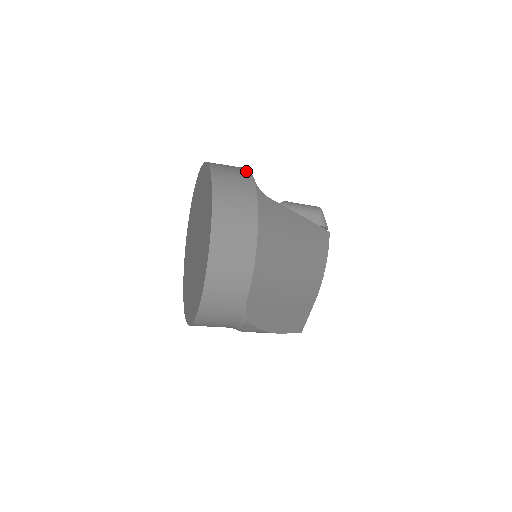
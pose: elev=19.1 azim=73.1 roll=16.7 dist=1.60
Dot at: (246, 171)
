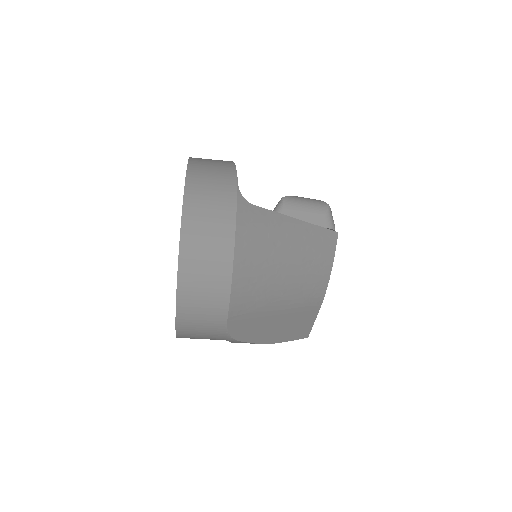
Dot at: (231, 171)
